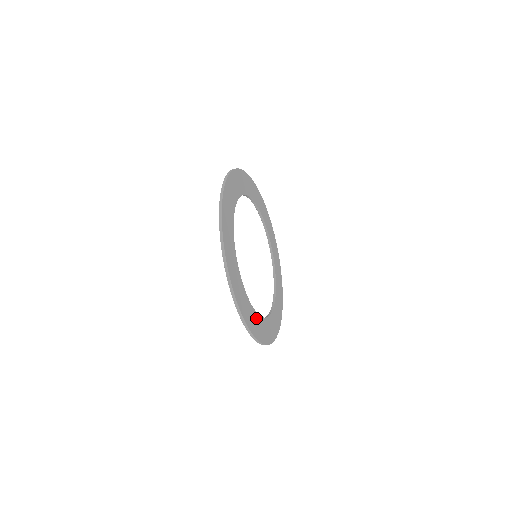
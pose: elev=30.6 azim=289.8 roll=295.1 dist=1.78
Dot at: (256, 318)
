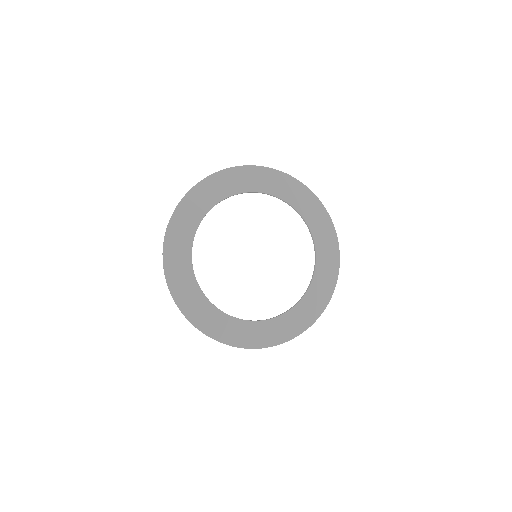
Dot at: (278, 323)
